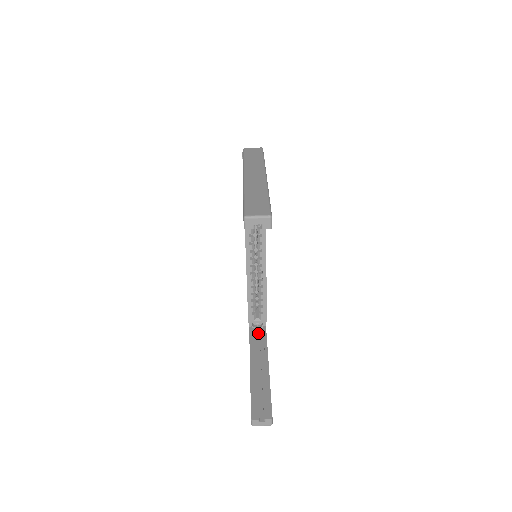
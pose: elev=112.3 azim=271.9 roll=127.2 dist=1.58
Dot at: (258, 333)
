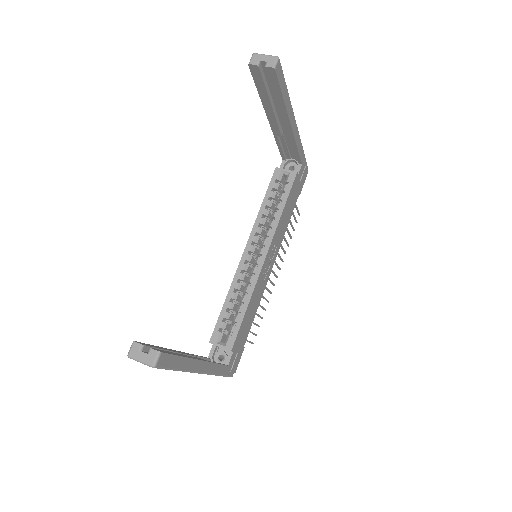
Dot at: occluded
